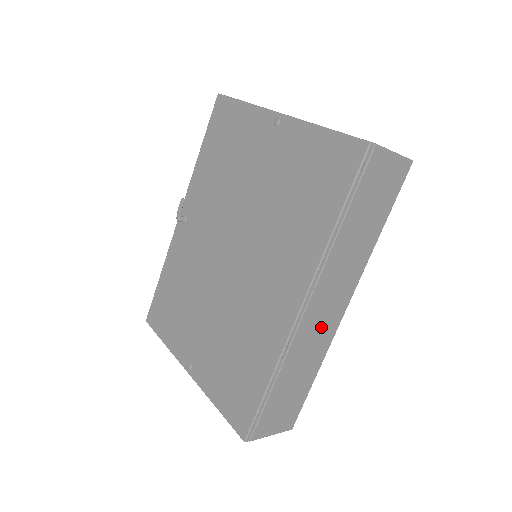
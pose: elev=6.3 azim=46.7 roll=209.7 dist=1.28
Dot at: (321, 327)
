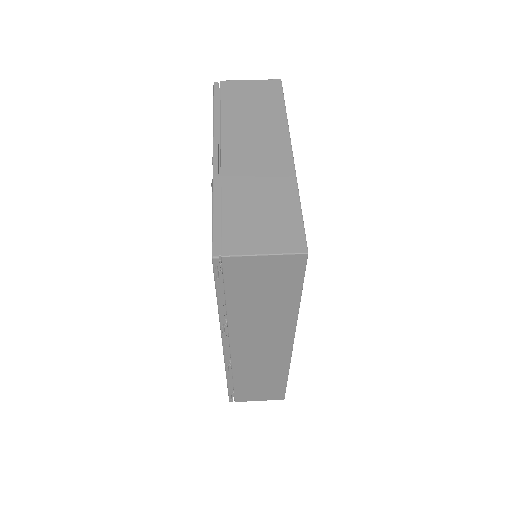
Dot at: (264, 357)
